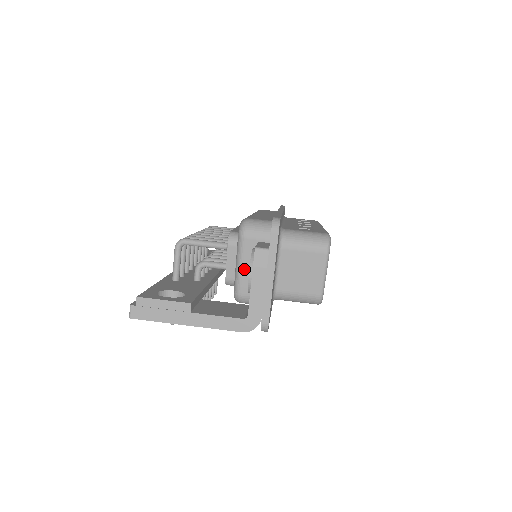
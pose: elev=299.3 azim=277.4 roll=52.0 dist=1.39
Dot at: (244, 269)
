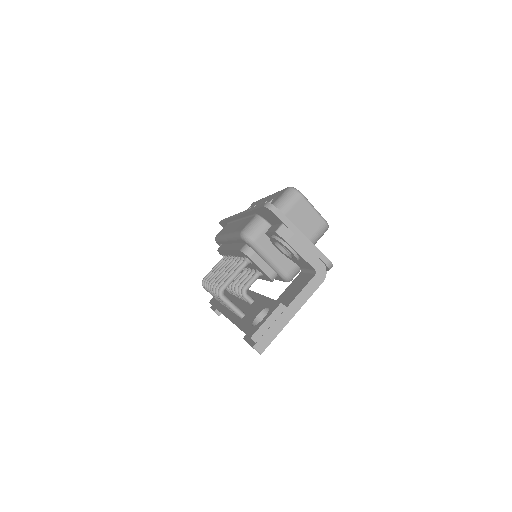
Dot at: (274, 258)
